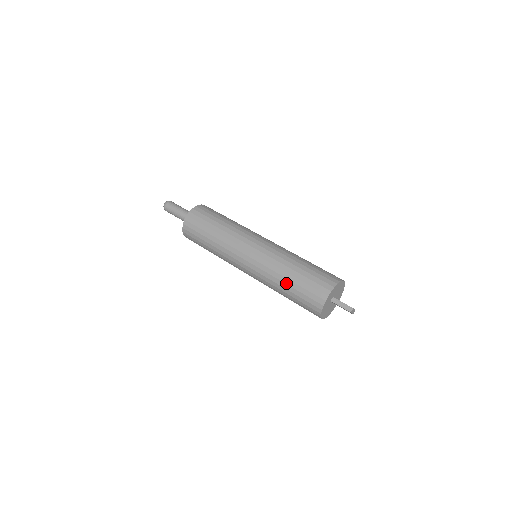
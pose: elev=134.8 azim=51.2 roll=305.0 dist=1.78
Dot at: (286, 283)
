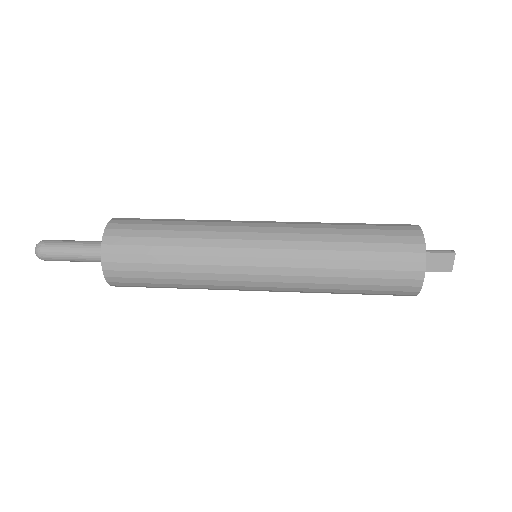
Dot at: (347, 233)
